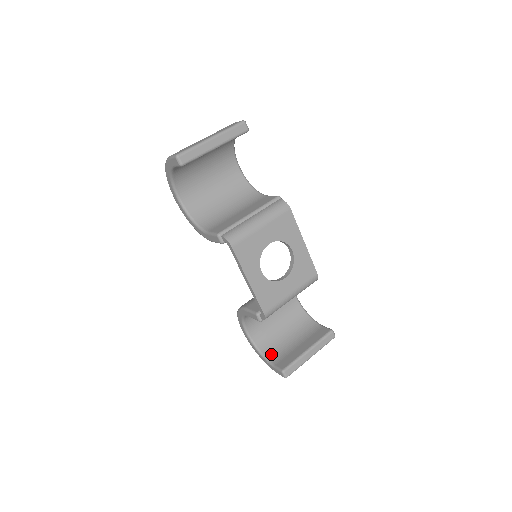
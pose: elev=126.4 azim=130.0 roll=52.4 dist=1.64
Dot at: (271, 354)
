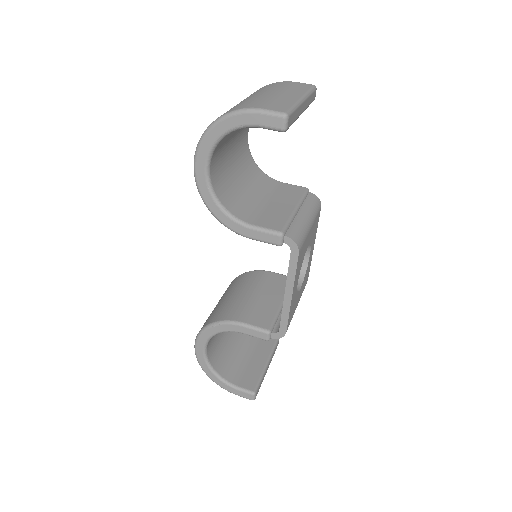
Dot at: (227, 373)
